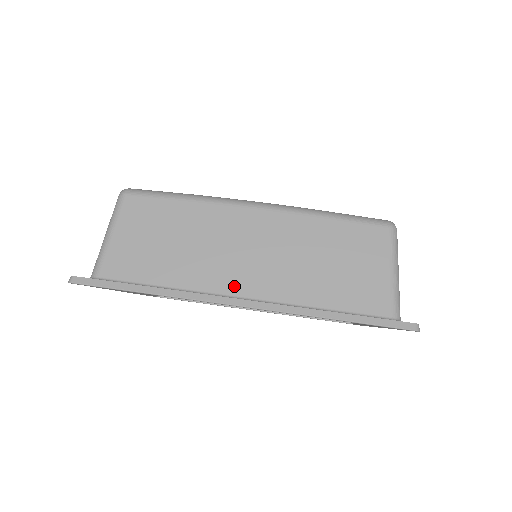
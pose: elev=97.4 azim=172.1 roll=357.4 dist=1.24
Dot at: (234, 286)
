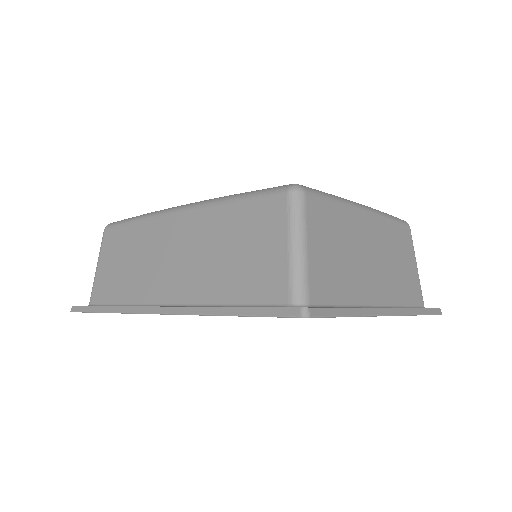
Dot at: (163, 294)
